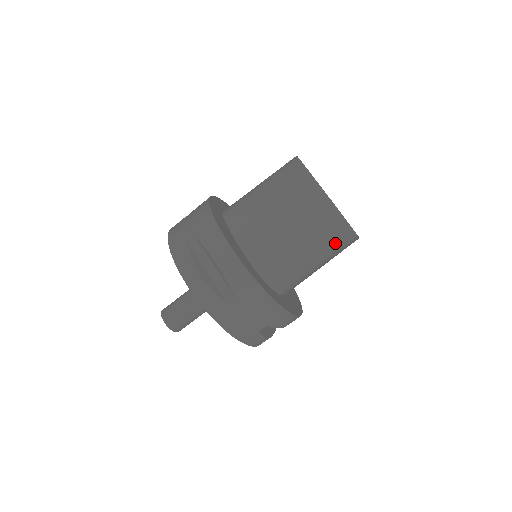
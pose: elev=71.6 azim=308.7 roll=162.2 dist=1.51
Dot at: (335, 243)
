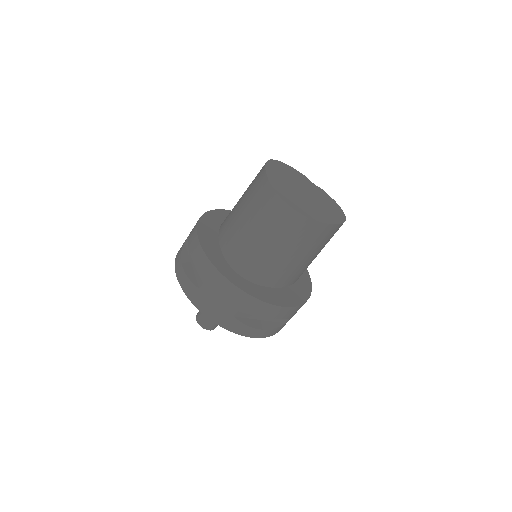
Dot at: (284, 226)
